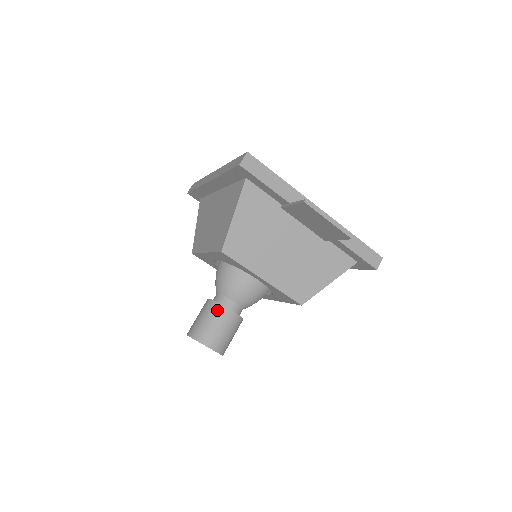
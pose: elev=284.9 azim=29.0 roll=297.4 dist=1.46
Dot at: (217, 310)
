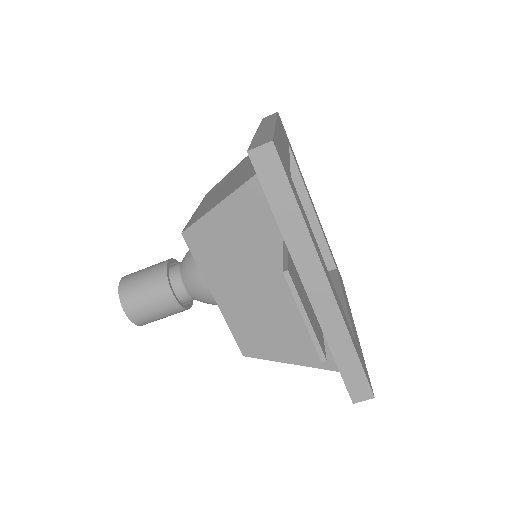
Dot at: (159, 281)
